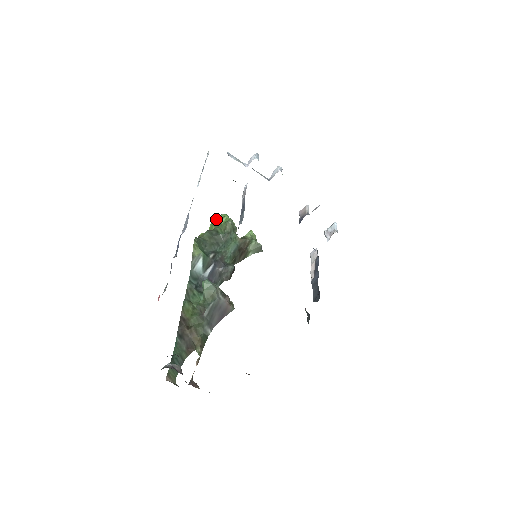
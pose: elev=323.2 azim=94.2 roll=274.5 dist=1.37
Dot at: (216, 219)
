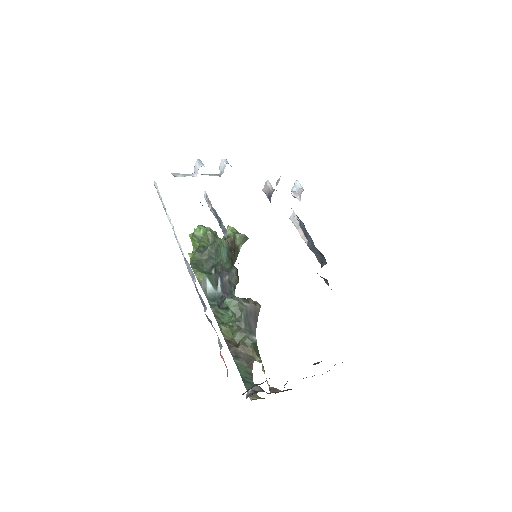
Dot at: (194, 235)
